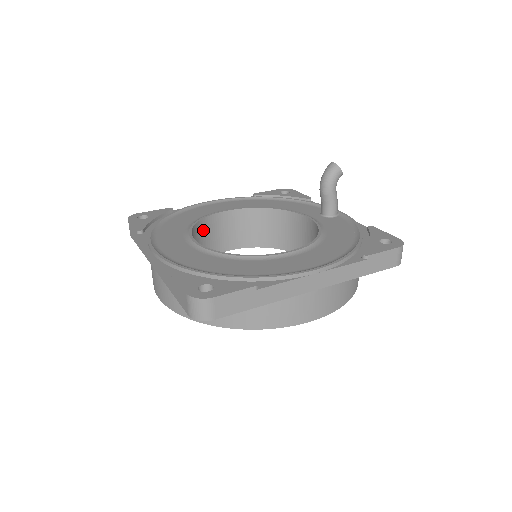
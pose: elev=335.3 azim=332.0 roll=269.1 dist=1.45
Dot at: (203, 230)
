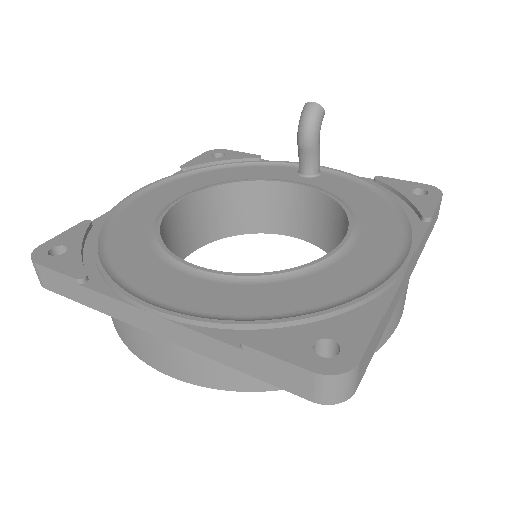
Dot at: (163, 241)
